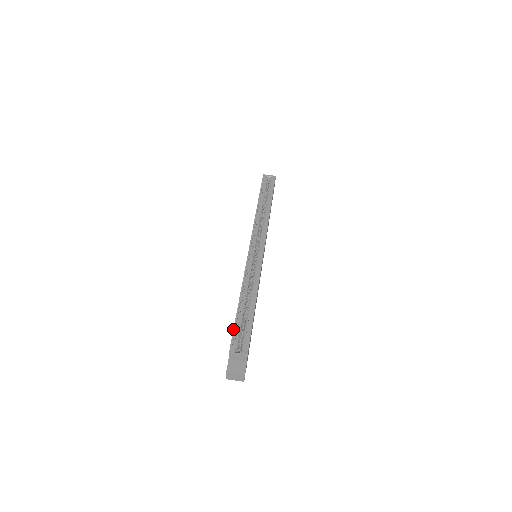
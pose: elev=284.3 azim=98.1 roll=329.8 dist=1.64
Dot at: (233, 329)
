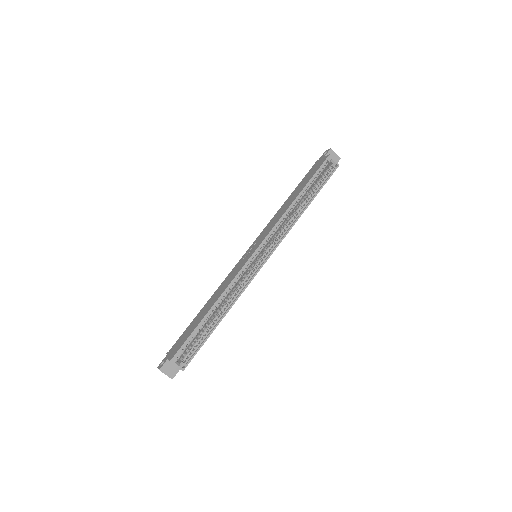
Dot at: (186, 339)
